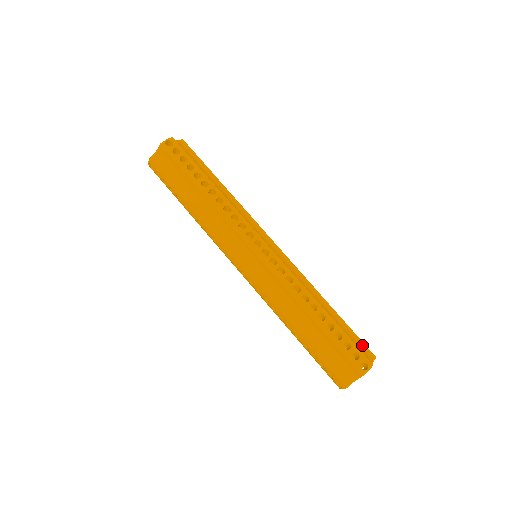
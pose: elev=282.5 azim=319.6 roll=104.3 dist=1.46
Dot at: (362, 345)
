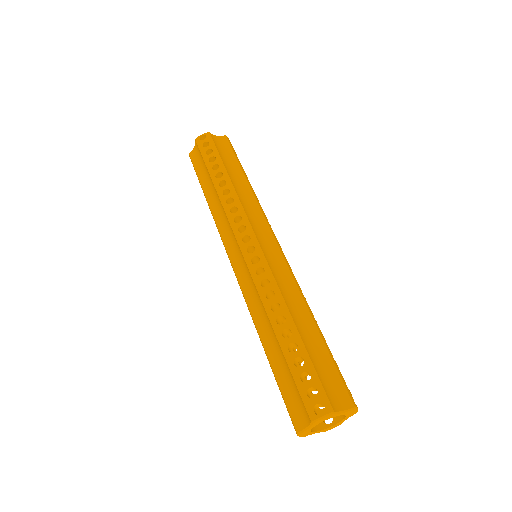
Dot at: occluded
